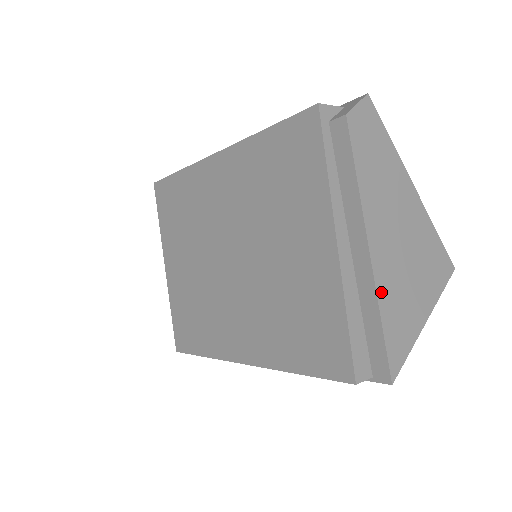
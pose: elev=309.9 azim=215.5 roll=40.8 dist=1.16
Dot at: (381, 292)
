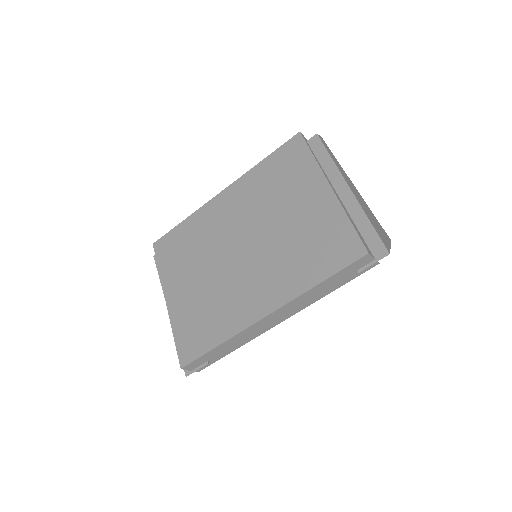
Dot at: (363, 209)
